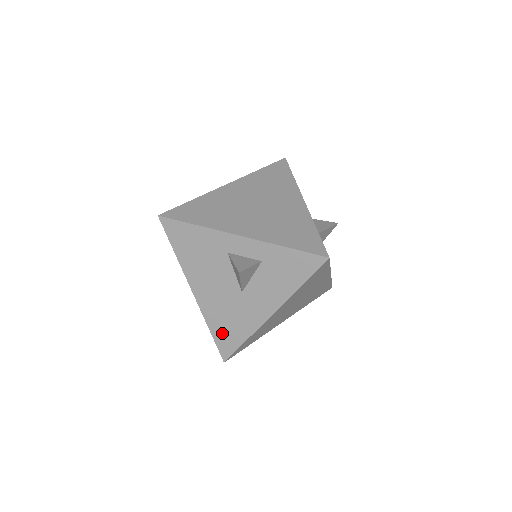
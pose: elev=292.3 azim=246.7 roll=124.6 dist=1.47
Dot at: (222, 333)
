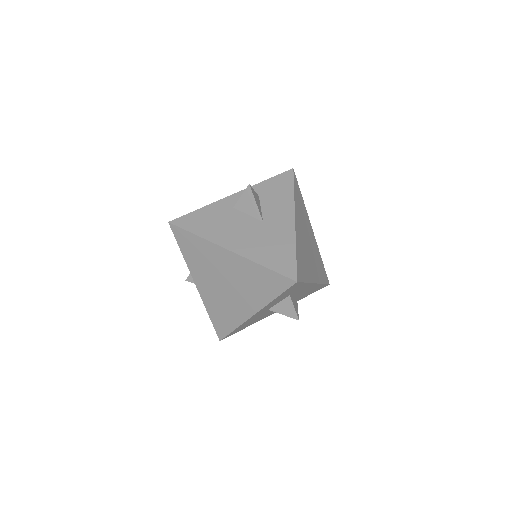
Dot at: (275, 260)
